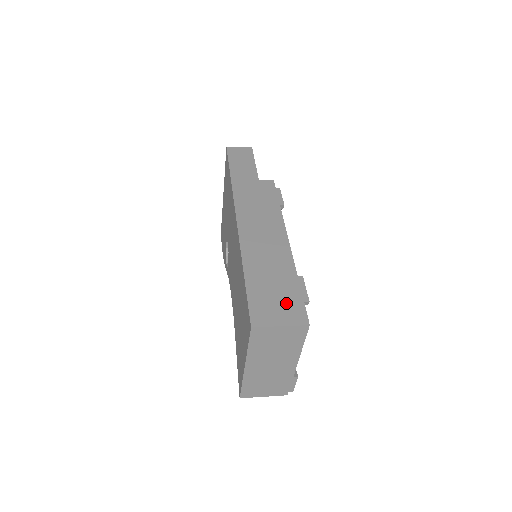
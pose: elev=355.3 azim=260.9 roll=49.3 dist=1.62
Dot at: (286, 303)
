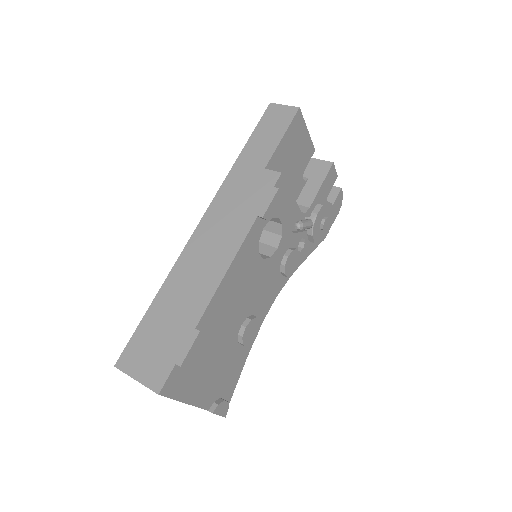
Dot at: (159, 356)
